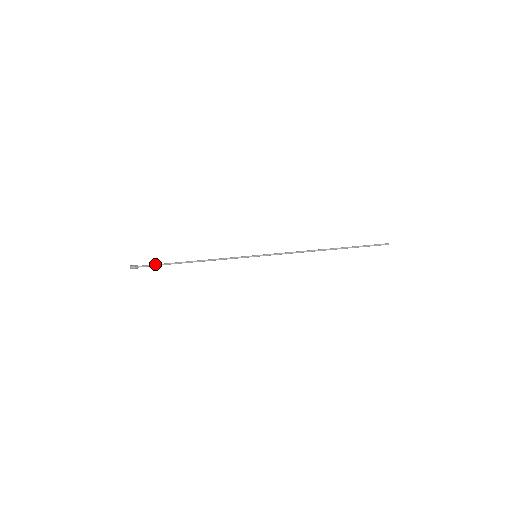
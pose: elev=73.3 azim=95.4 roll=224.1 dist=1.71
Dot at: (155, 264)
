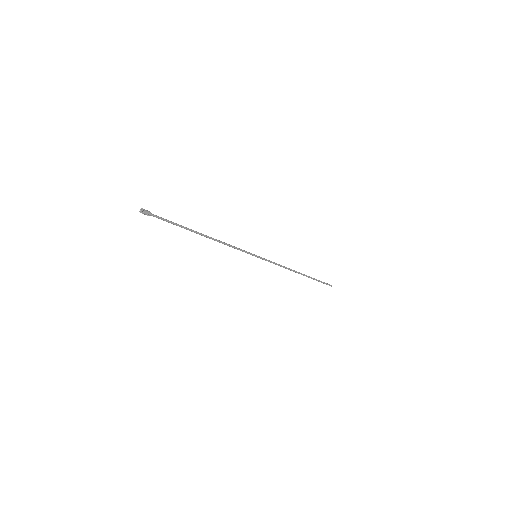
Dot at: (169, 222)
